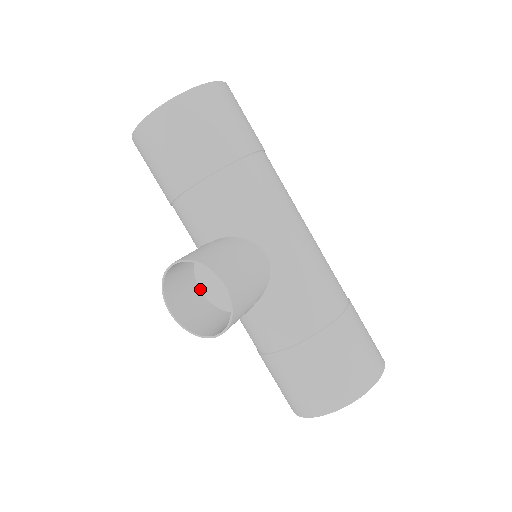
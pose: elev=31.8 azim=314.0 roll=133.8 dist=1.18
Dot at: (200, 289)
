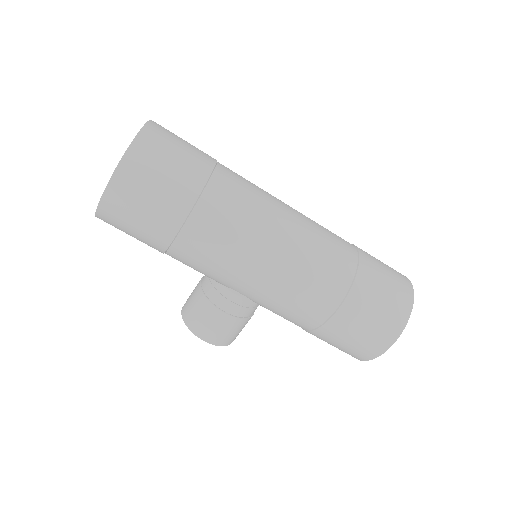
Dot at: occluded
